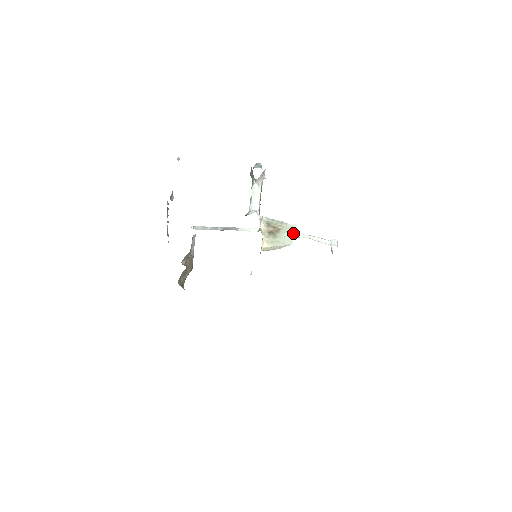
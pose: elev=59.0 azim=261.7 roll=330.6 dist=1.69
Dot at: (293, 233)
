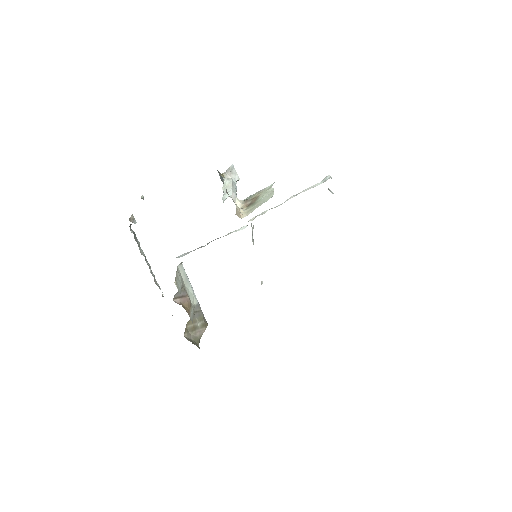
Dot at: (272, 189)
